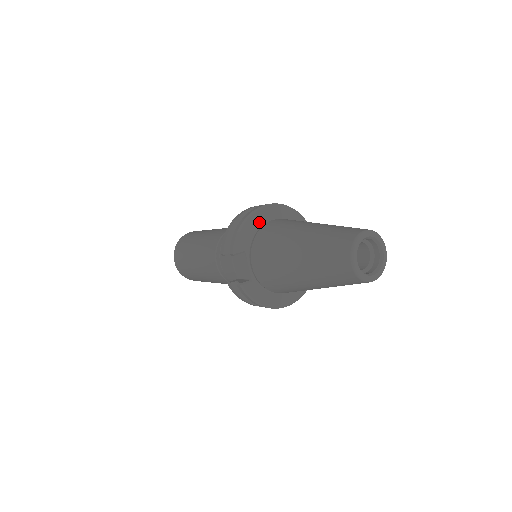
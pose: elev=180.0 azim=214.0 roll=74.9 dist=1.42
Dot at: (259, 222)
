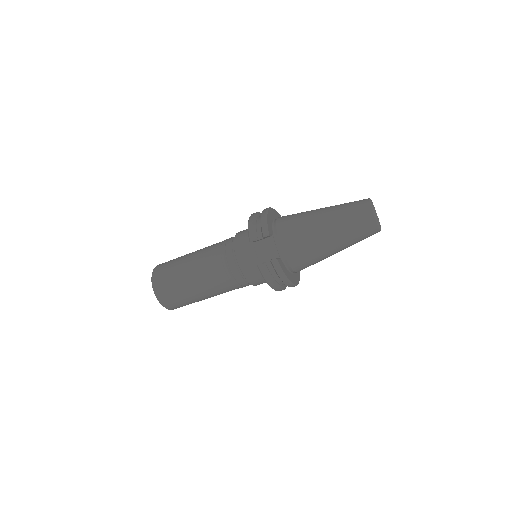
Dot at: (272, 217)
